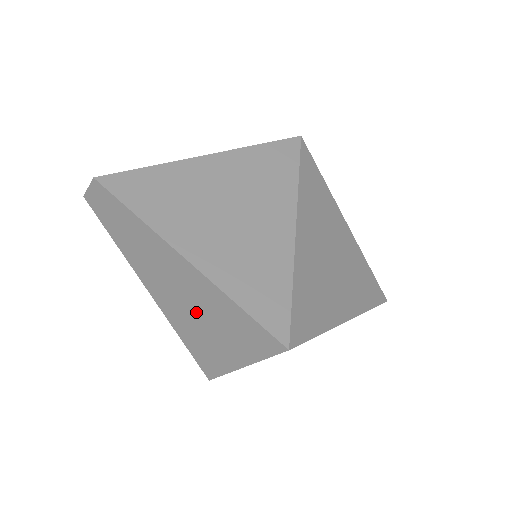
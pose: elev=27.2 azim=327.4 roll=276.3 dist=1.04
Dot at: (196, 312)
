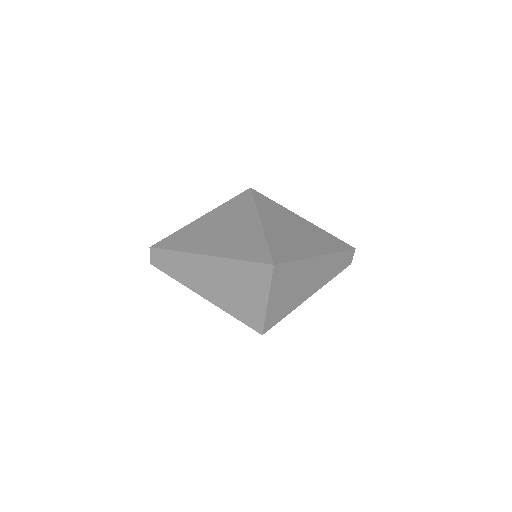
Dot at: (228, 287)
